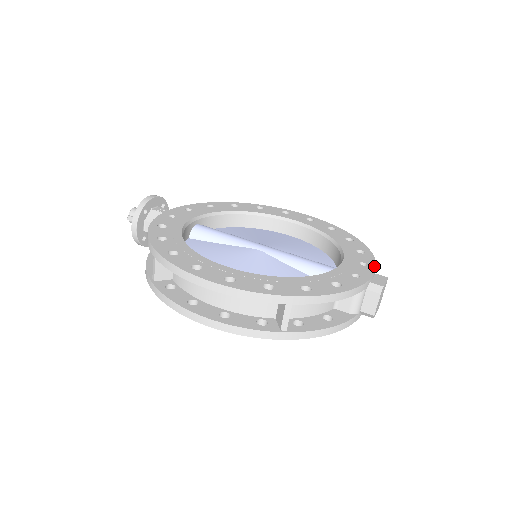
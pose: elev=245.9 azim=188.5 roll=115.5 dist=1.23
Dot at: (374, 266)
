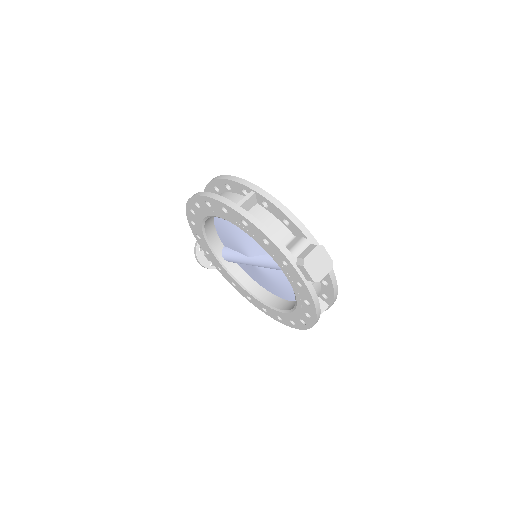
Dot at: occluded
